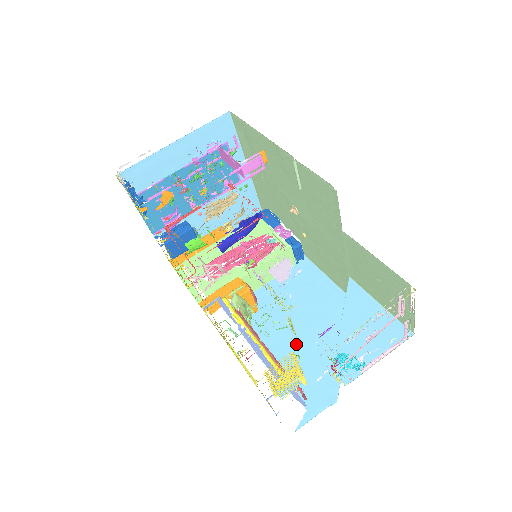
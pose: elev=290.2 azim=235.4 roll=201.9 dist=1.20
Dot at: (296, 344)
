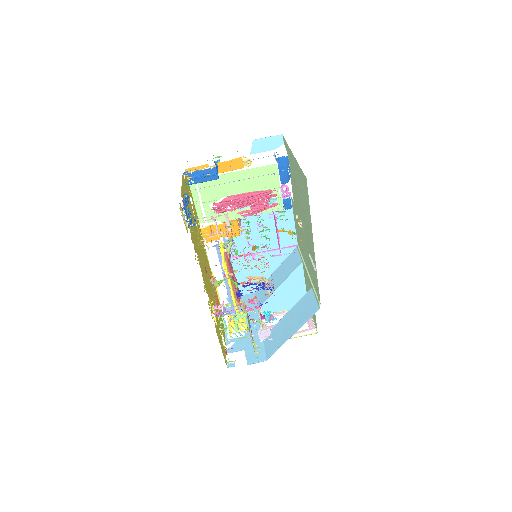
Dot at: (250, 257)
